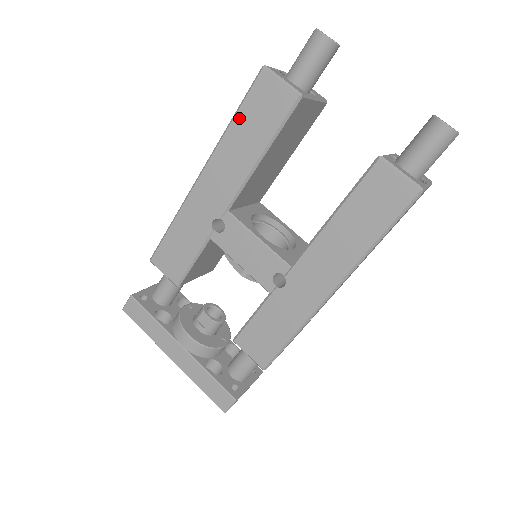
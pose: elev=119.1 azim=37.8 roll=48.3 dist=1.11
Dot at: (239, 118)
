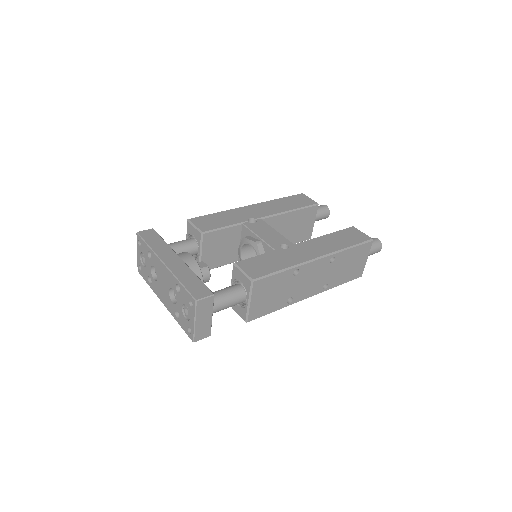
Dot at: (284, 199)
